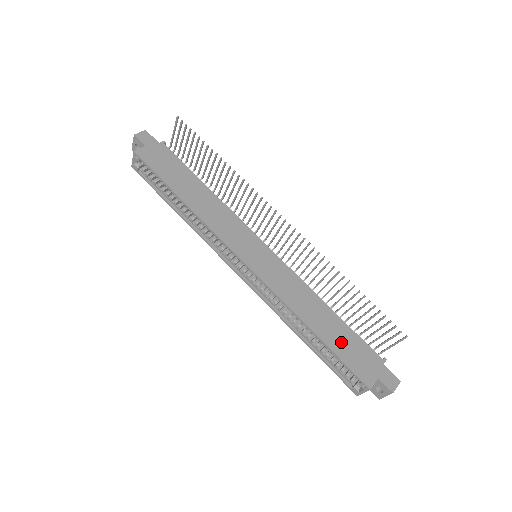
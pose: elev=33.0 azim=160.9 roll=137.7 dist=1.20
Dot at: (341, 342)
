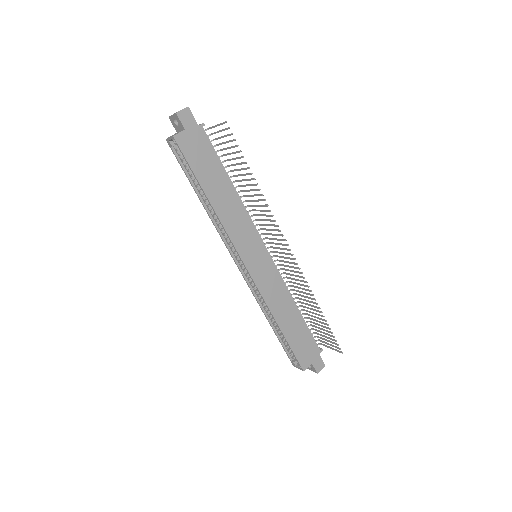
Dot at: (297, 336)
